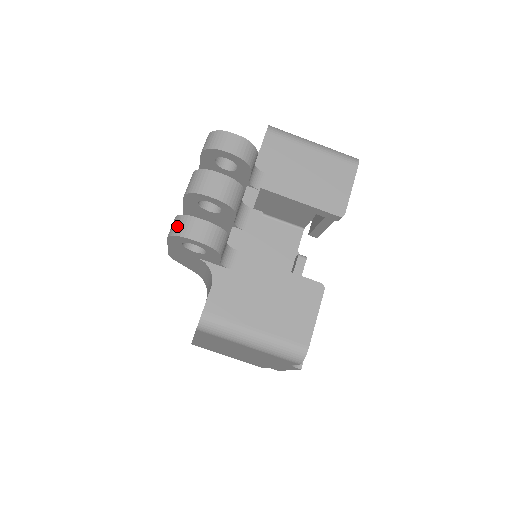
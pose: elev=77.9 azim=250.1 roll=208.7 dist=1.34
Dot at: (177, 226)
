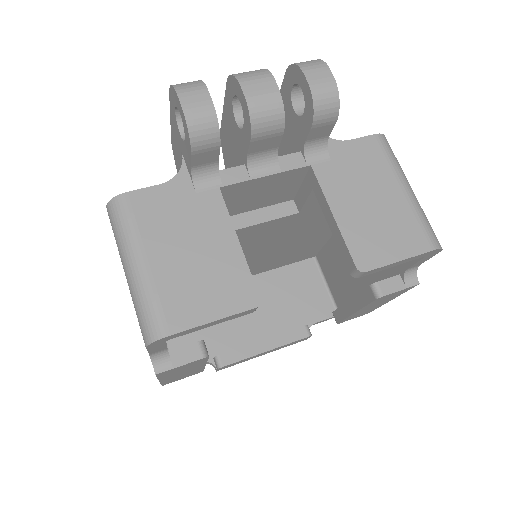
Dot at: occluded
